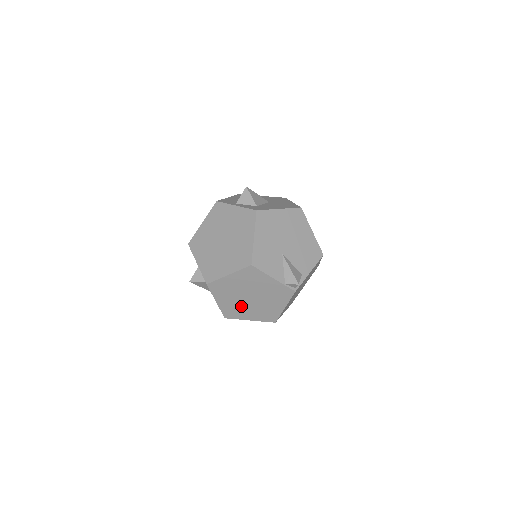
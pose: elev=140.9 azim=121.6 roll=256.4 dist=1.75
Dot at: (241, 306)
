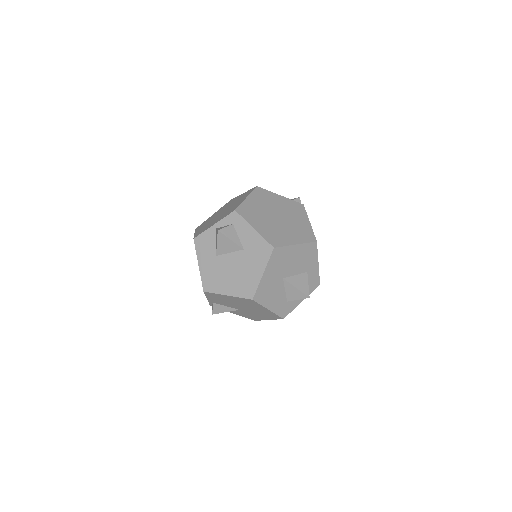
Dot at: (277, 229)
